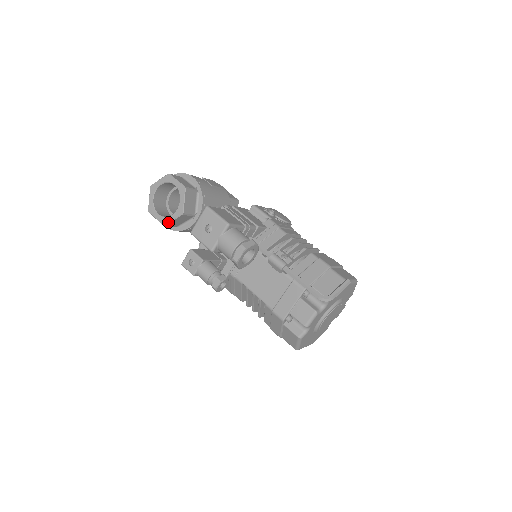
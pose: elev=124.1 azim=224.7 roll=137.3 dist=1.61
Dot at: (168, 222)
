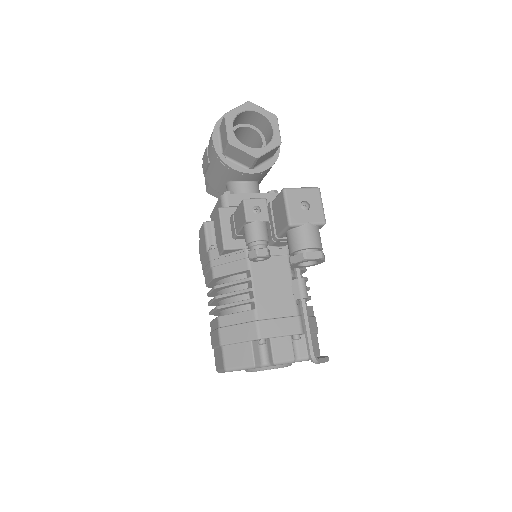
Dot at: (237, 146)
